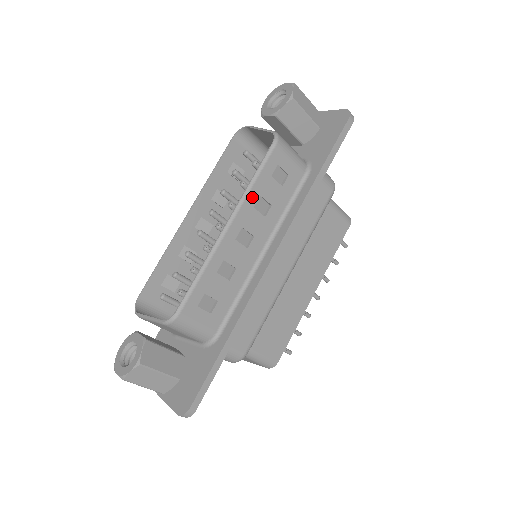
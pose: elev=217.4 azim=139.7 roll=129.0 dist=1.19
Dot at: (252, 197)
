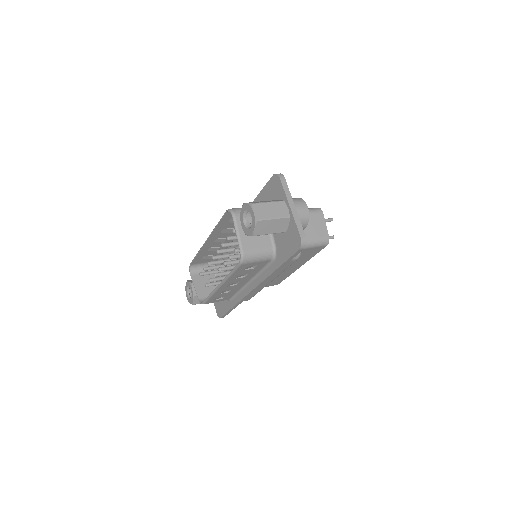
Dot at: (232, 278)
